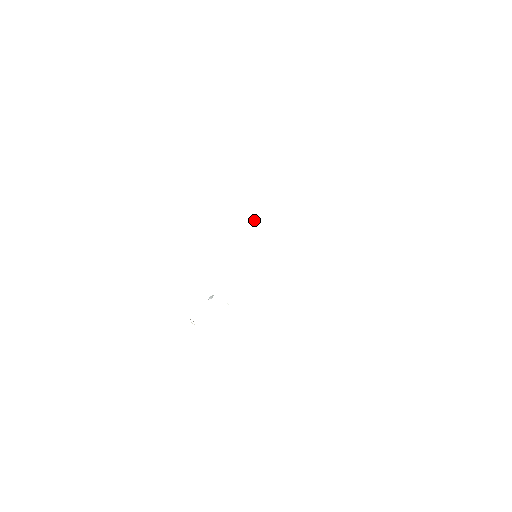
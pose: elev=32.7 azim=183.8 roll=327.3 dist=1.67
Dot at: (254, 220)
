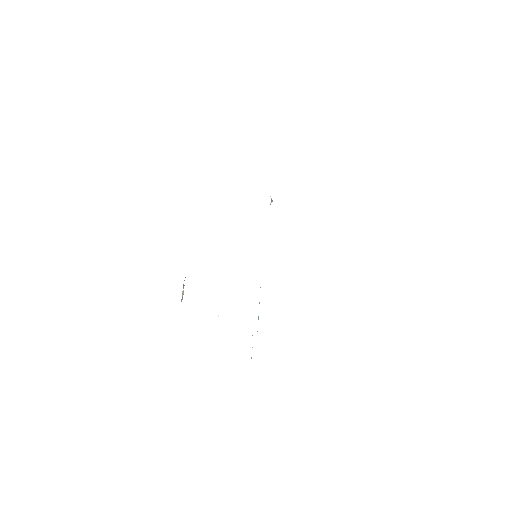
Dot at: occluded
